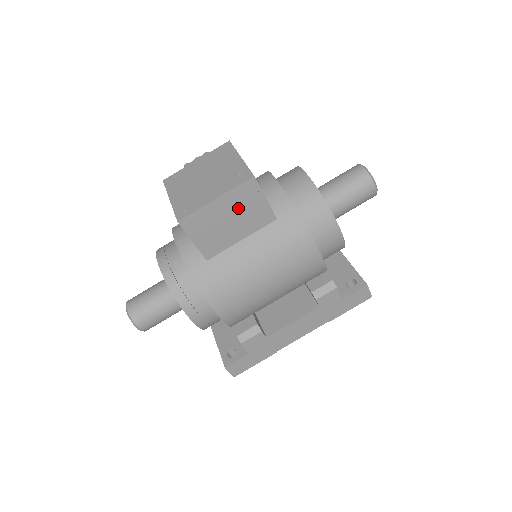
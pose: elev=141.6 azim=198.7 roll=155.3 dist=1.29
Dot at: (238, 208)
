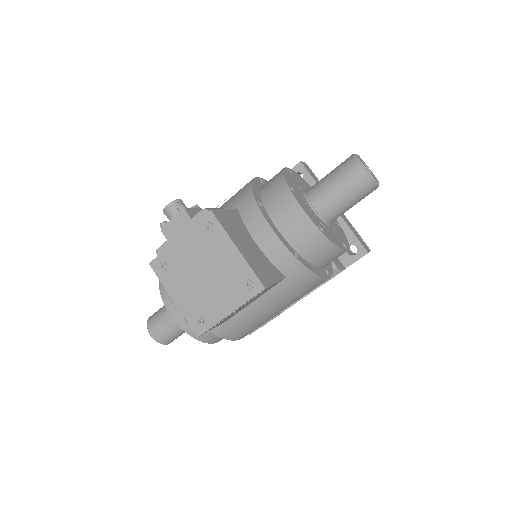
Dot at: occluded
